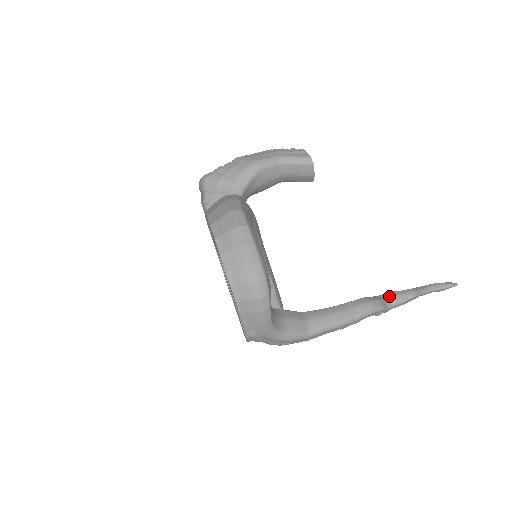
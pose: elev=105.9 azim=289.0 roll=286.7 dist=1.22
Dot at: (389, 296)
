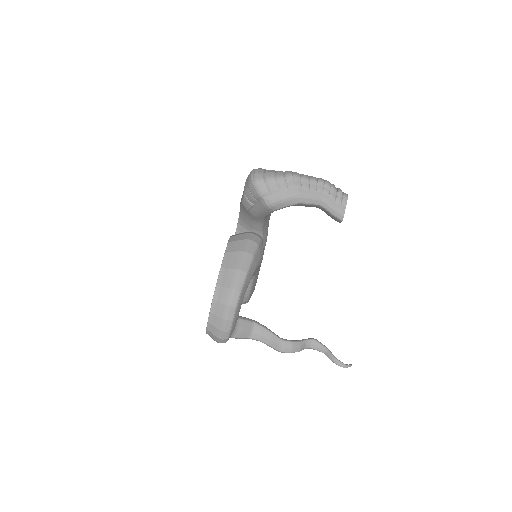
Dot at: (311, 343)
